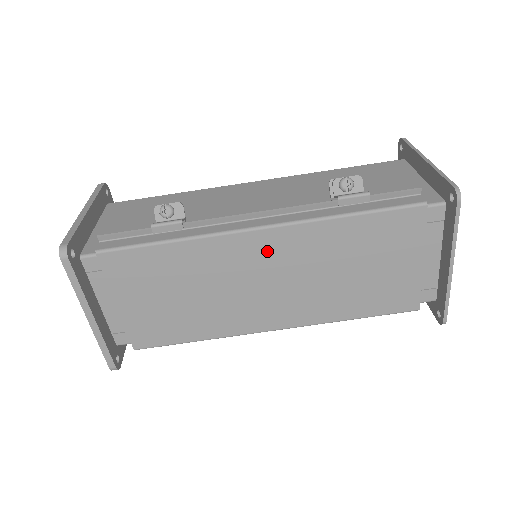
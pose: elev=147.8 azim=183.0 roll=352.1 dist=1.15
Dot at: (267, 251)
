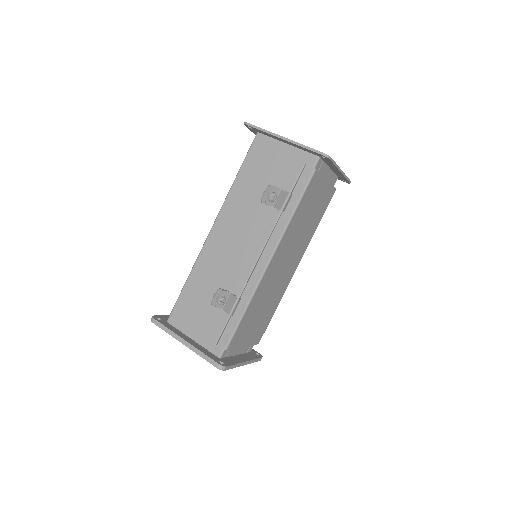
Dot at: (277, 261)
